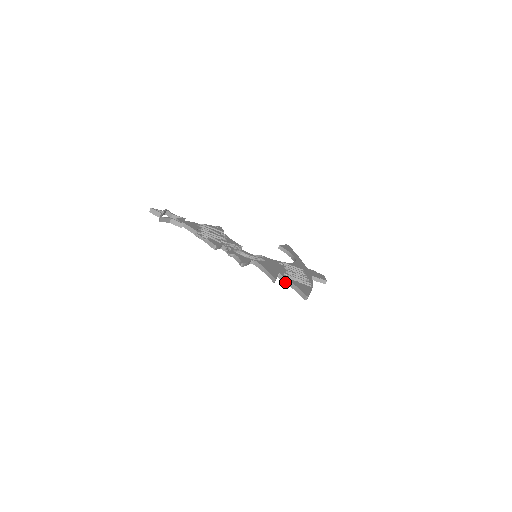
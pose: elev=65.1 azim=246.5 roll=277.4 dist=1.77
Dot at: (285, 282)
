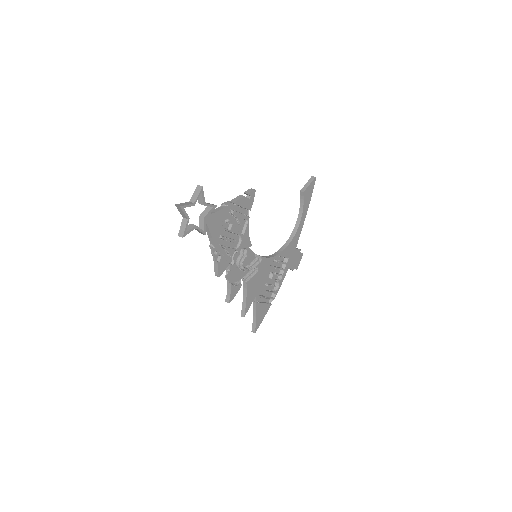
Dot at: (253, 304)
